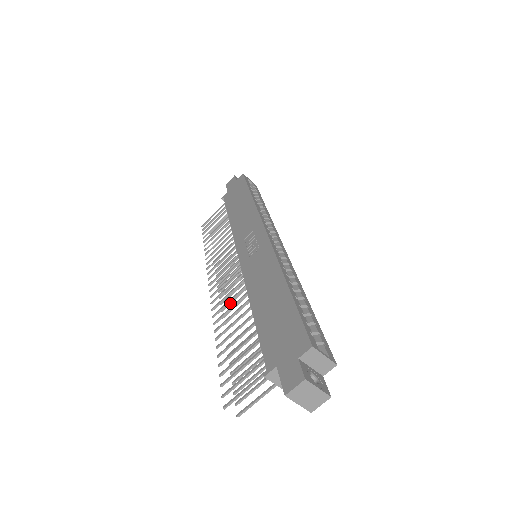
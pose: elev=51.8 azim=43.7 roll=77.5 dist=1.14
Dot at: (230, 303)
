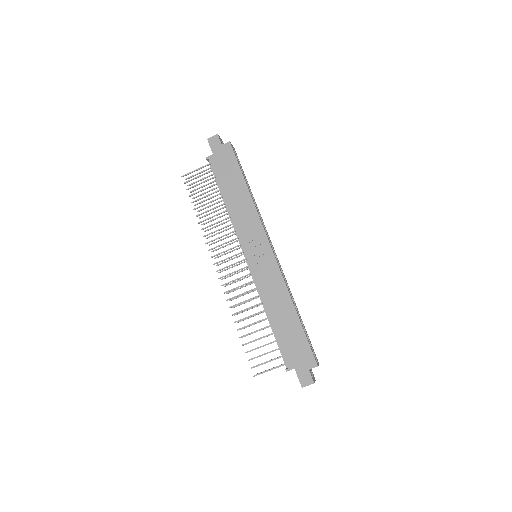
Dot at: occluded
